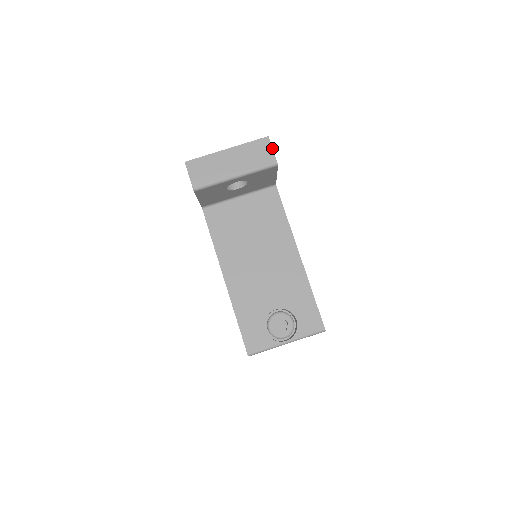
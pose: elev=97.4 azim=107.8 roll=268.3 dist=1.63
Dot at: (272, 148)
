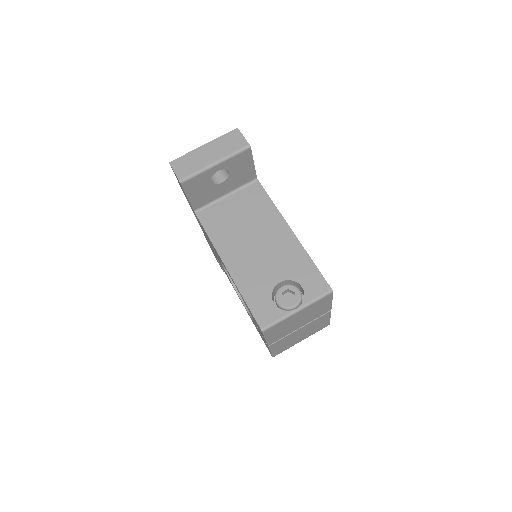
Dot at: occluded
